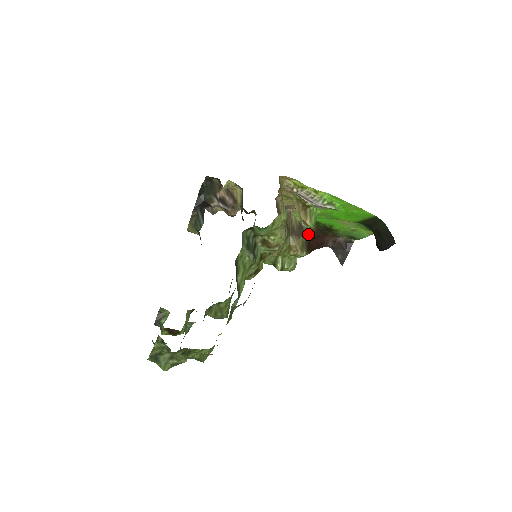
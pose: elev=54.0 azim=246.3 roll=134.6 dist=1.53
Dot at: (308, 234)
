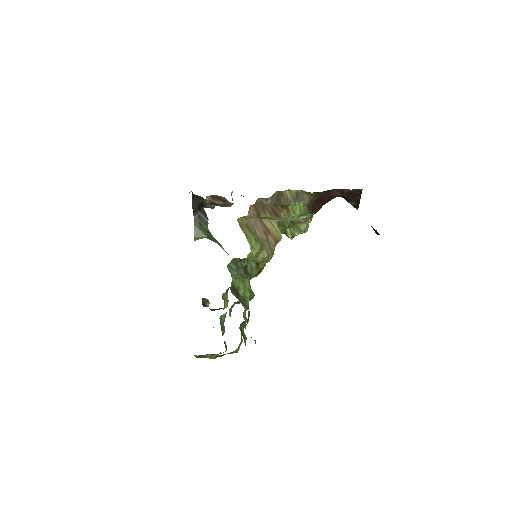
Dot at: (309, 201)
